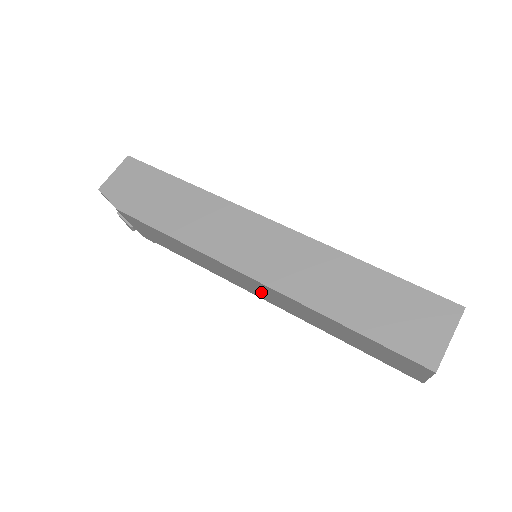
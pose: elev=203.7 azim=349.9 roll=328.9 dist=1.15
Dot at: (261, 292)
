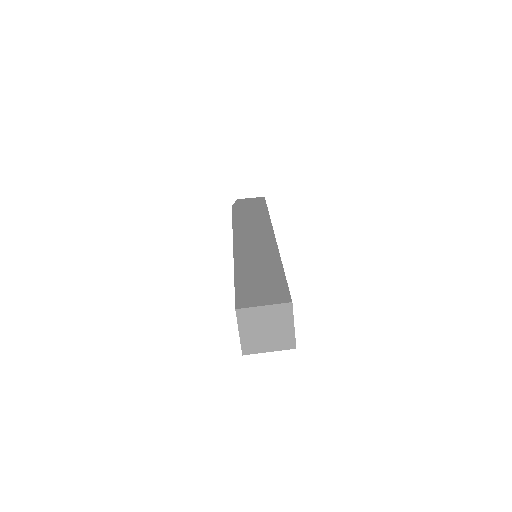
Dot at: occluded
